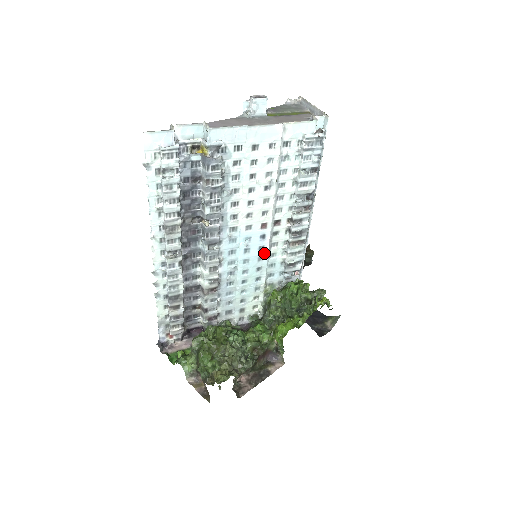
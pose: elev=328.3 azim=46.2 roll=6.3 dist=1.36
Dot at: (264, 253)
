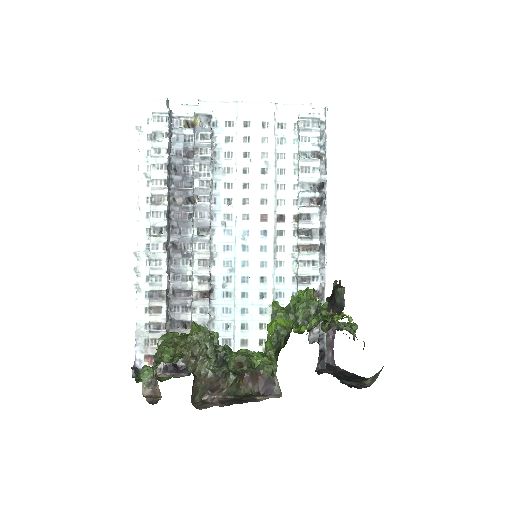
Dot at: (267, 257)
